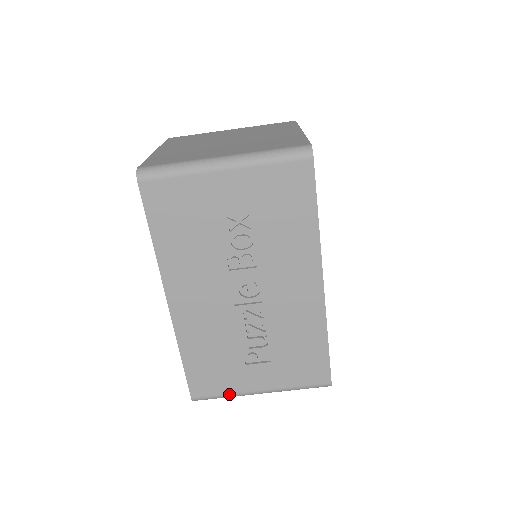
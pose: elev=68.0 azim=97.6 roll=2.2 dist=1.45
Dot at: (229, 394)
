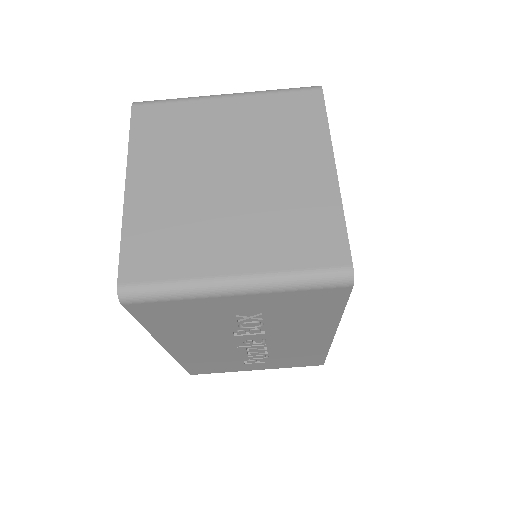
Dot at: occluded
